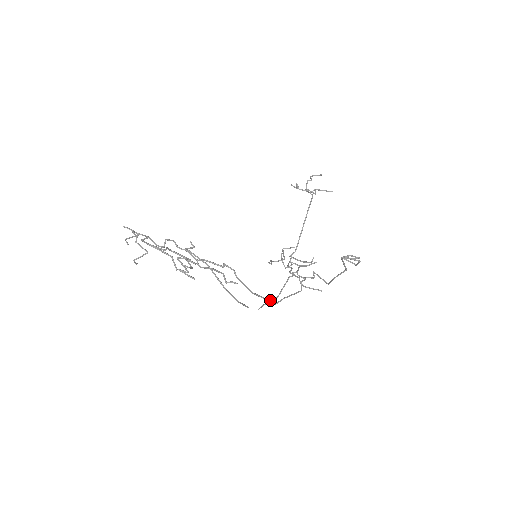
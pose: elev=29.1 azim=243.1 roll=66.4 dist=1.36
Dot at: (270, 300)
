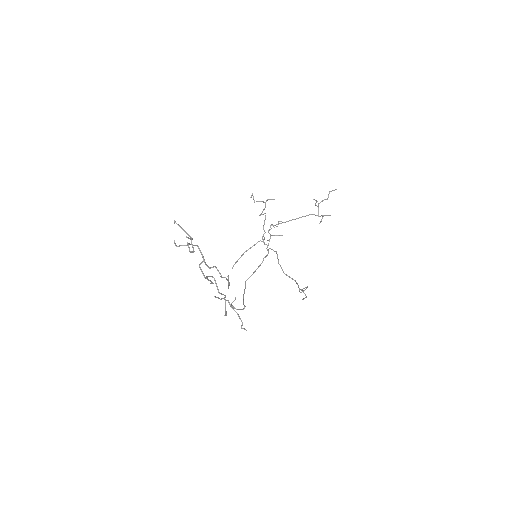
Dot at: occluded
